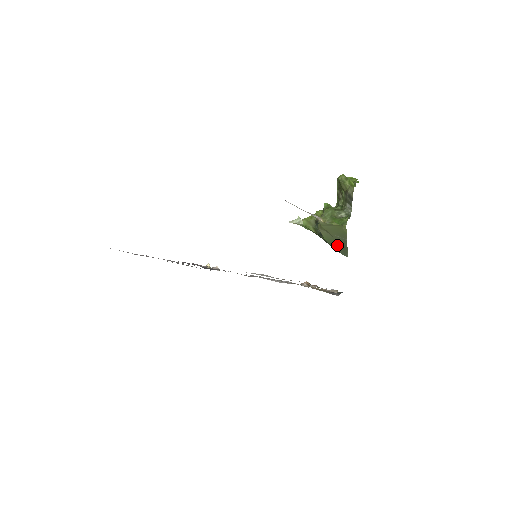
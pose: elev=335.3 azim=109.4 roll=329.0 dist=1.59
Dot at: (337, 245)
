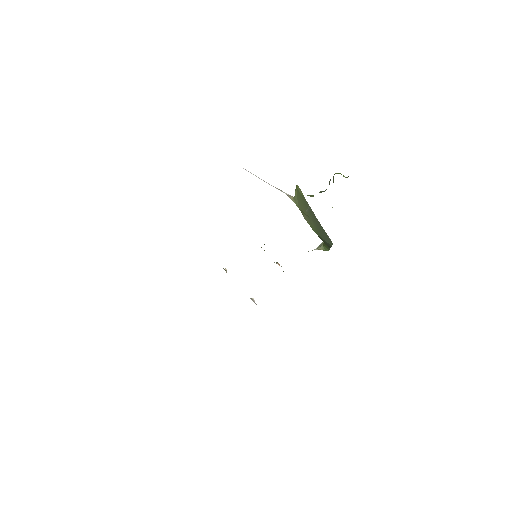
Dot at: (319, 230)
